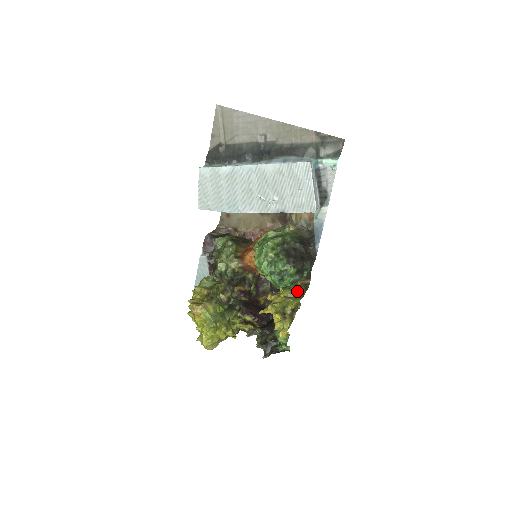
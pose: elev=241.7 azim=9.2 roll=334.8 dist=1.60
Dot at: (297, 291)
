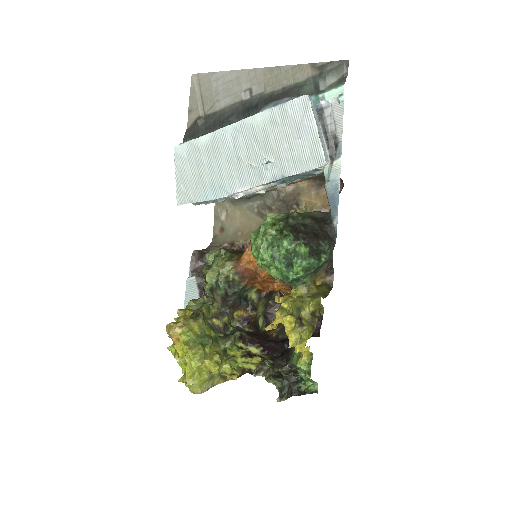
Dot at: (316, 288)
